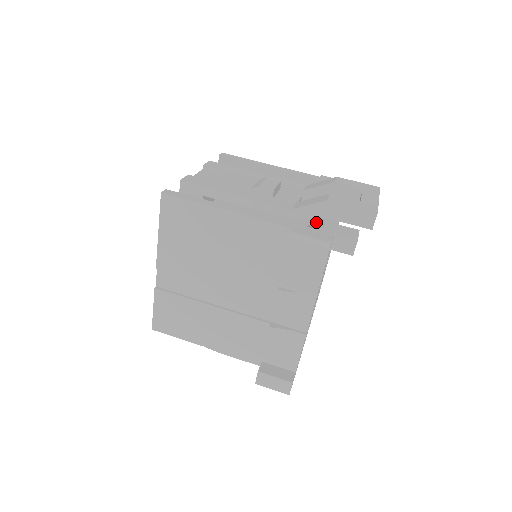
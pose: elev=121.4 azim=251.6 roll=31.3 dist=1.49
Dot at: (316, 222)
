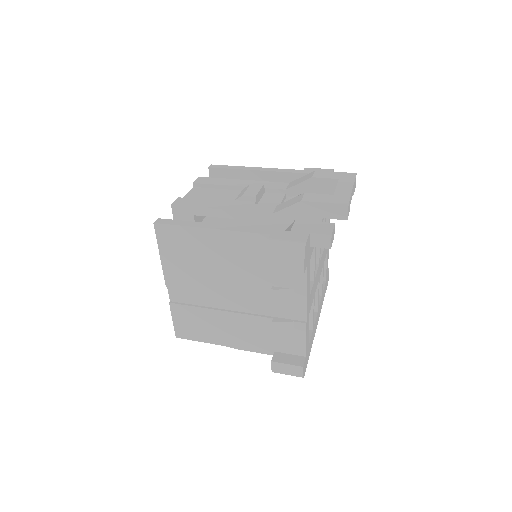
Dot at: (294, 223)
